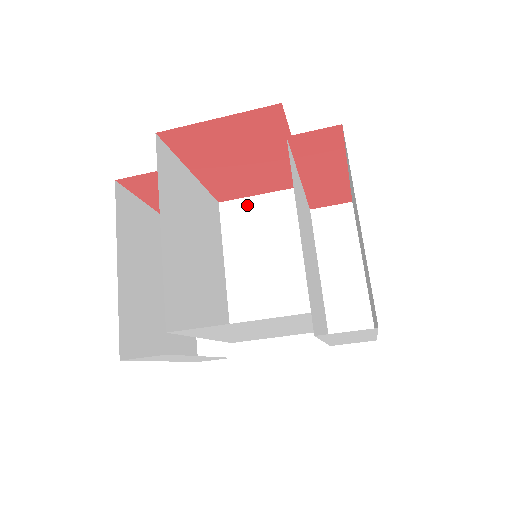
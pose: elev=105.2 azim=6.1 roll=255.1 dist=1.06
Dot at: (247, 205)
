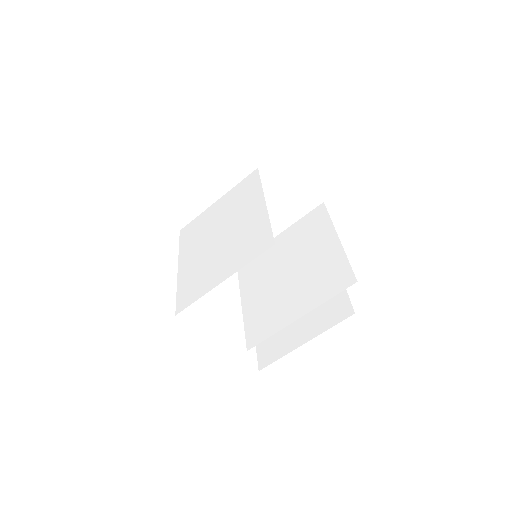
Dot at: (288, 173)
